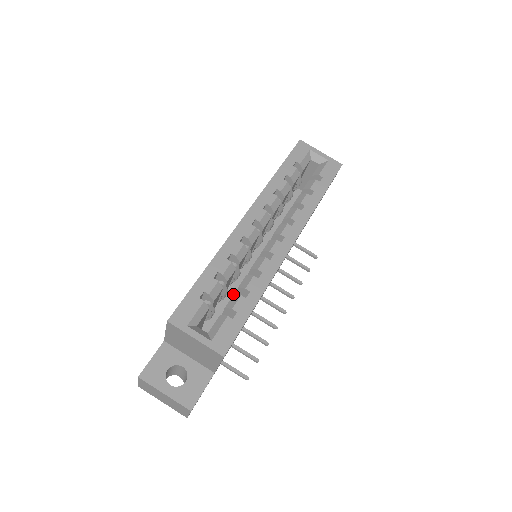
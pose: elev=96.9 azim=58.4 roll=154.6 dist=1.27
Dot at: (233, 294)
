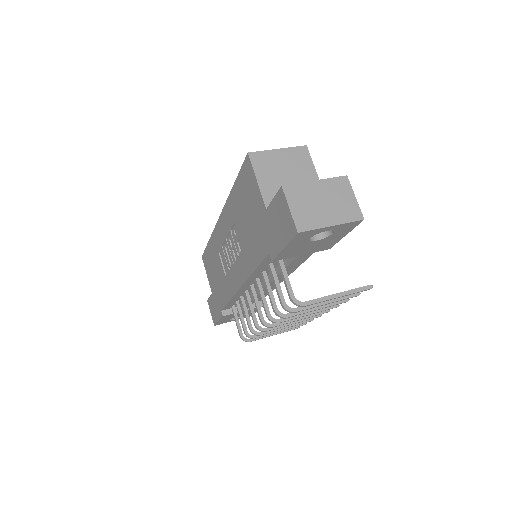
Dot at: occluded
